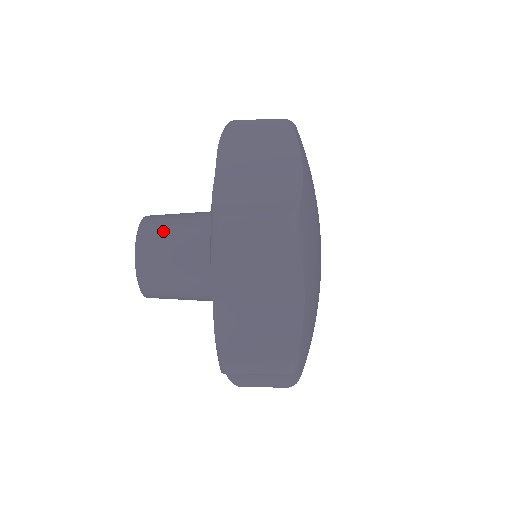
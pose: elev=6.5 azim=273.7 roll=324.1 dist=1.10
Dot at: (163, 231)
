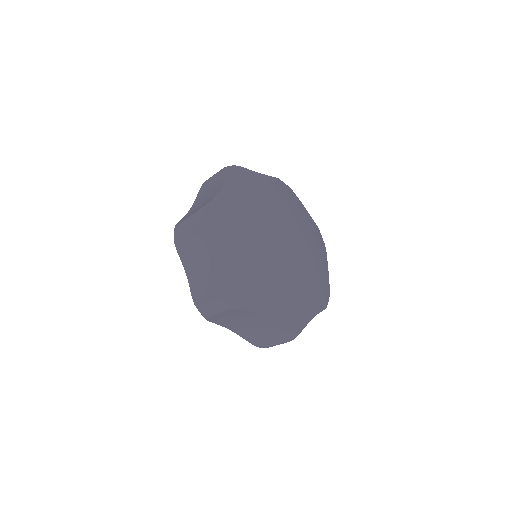
Dot at: occluded
